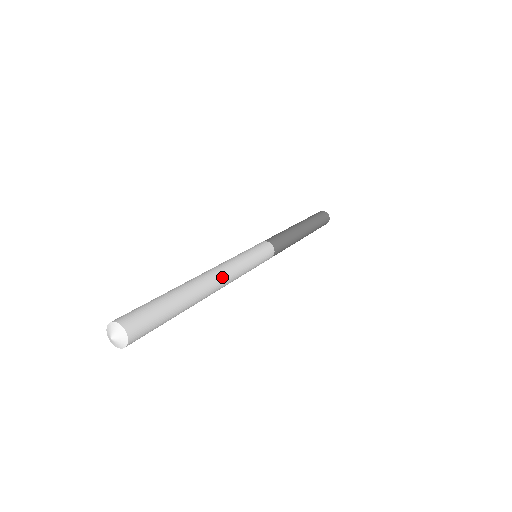
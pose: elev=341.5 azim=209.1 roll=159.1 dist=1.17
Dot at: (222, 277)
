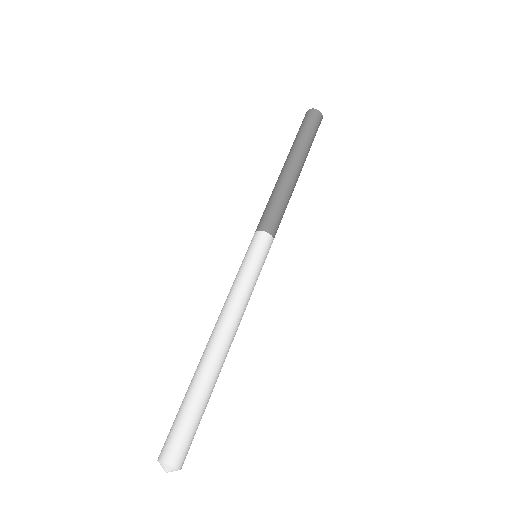
Dot at: (234, 330)
